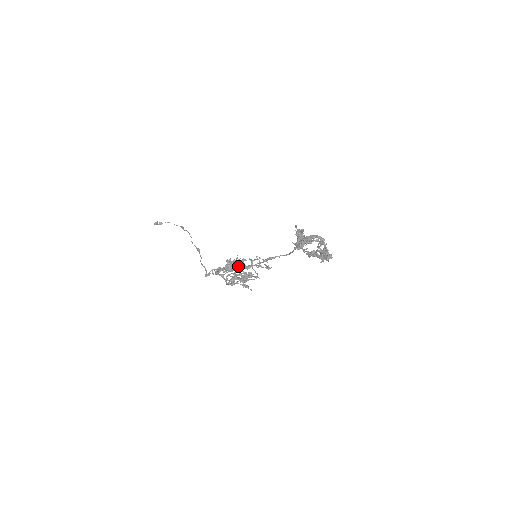
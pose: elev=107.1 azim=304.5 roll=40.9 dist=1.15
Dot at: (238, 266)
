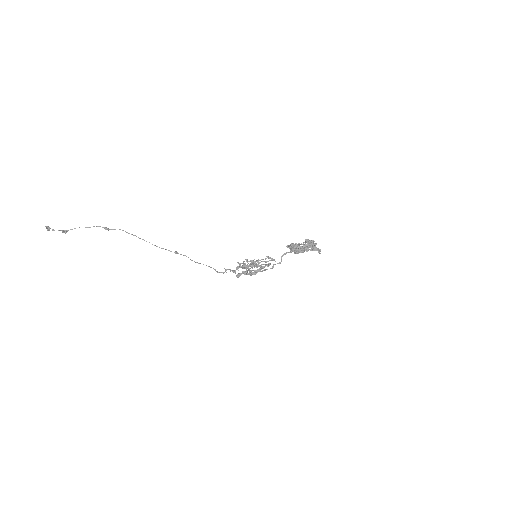
Dot at: (247, 265)
